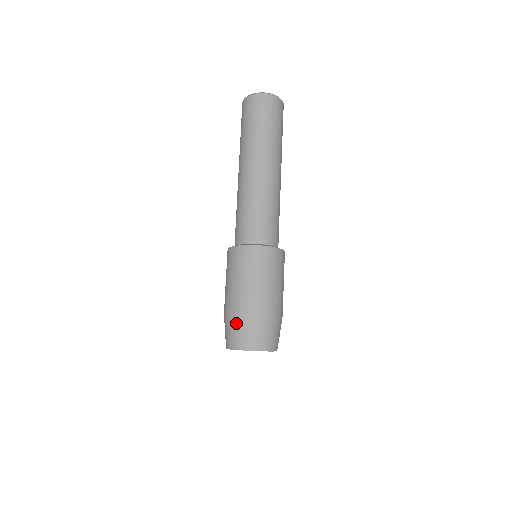
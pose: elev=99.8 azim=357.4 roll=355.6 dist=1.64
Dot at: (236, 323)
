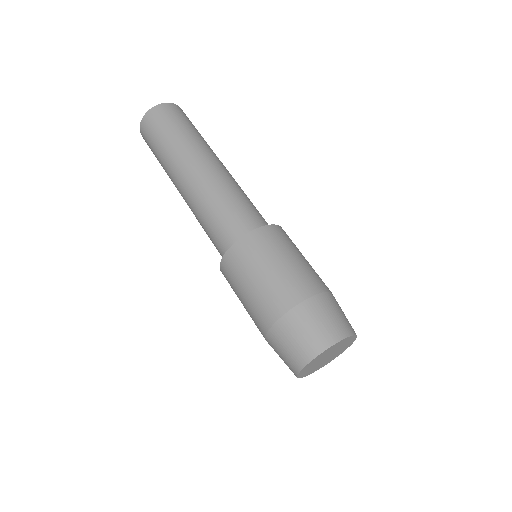
Dot at: (298, 321)
